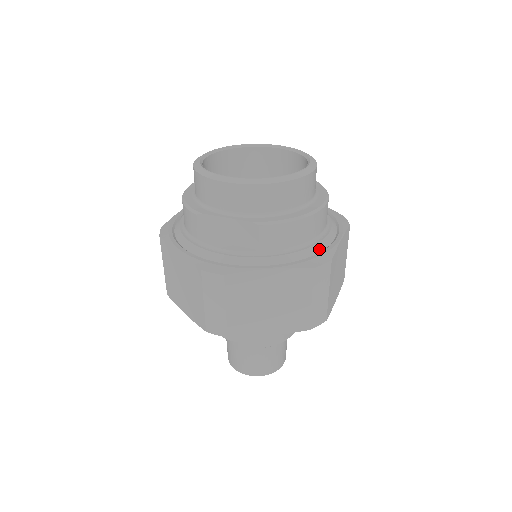
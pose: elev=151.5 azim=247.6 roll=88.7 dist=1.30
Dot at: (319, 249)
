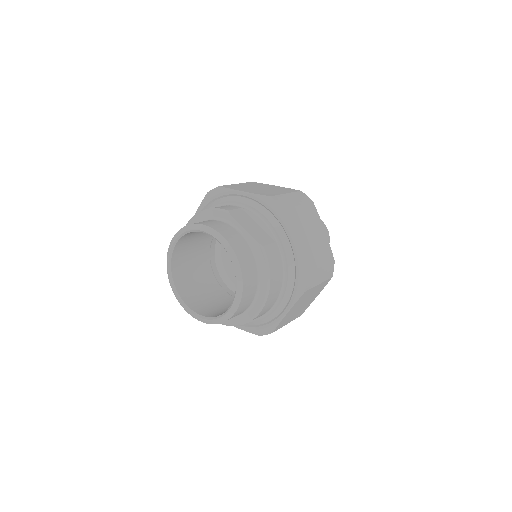
Dot at: (266, 321)
